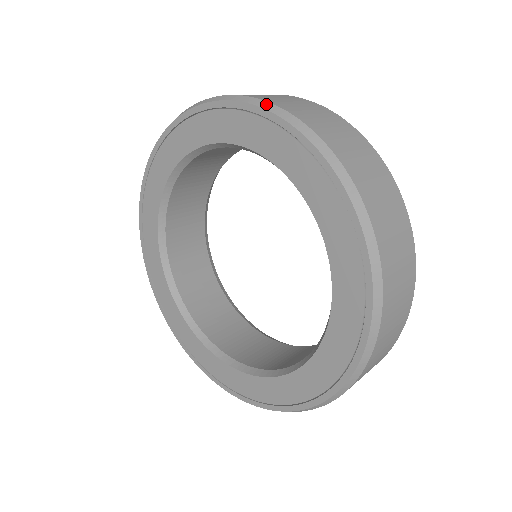
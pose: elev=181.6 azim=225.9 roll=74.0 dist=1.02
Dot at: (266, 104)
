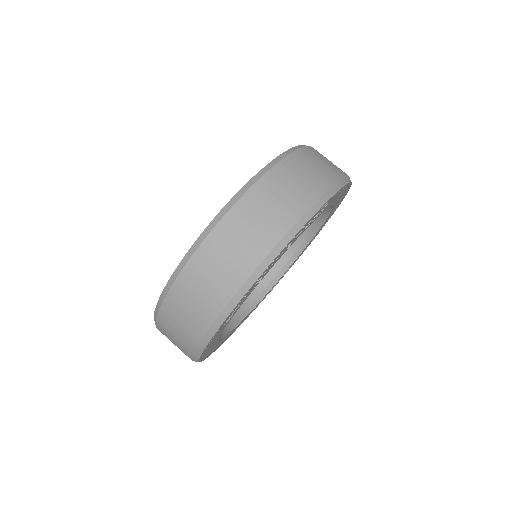
Dot at: (304, 145)
